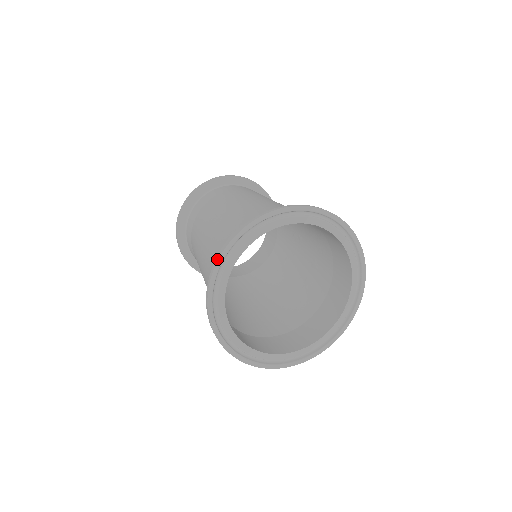
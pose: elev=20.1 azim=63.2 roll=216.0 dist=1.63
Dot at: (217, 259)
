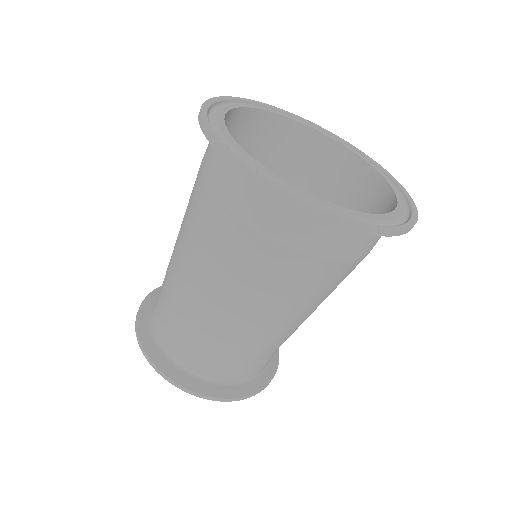
Dot at: occluded
